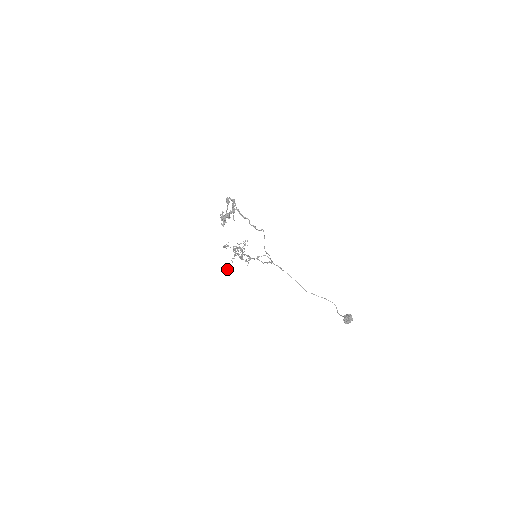
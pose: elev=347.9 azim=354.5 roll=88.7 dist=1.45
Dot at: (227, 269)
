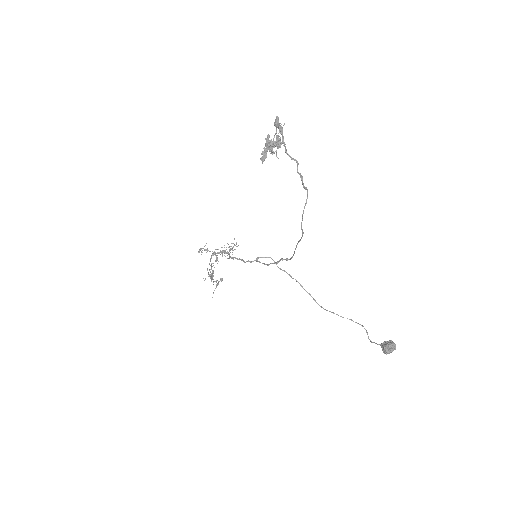
Dot at: occluded
